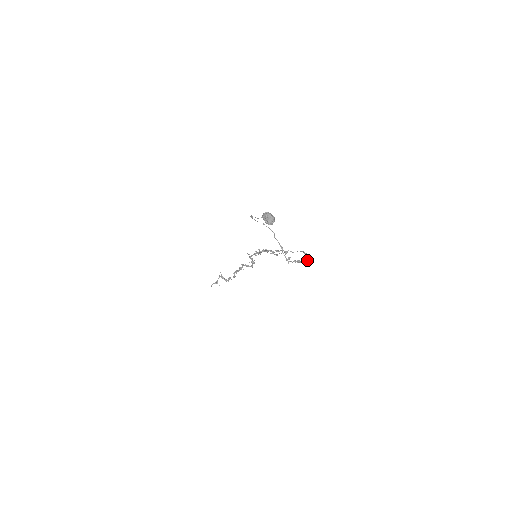
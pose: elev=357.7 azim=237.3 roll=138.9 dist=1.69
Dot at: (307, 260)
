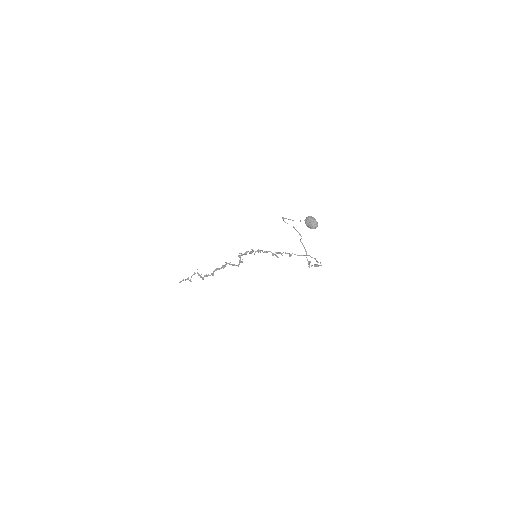
Dot at: (321, 265)
